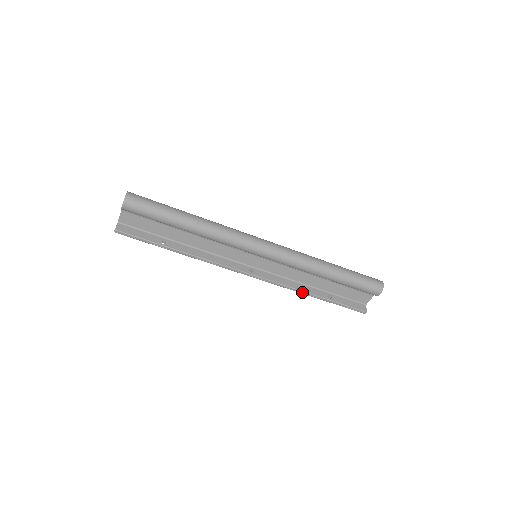
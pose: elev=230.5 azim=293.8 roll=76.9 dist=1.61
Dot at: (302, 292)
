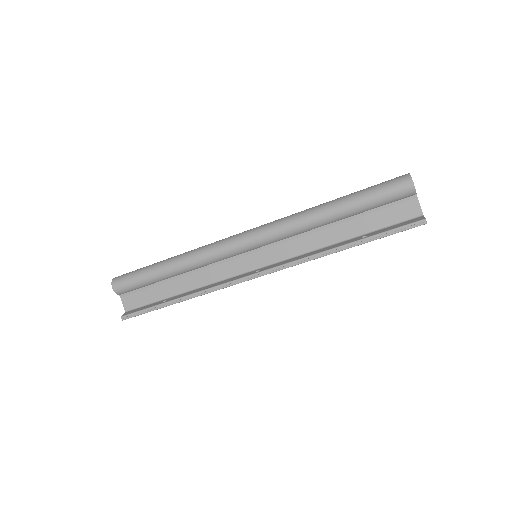
Dot at: (325, 253)
